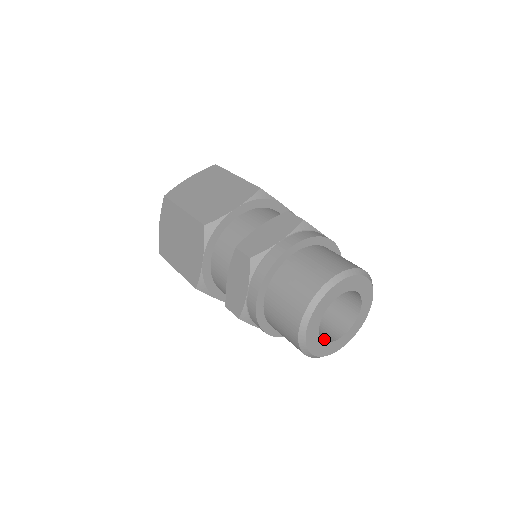
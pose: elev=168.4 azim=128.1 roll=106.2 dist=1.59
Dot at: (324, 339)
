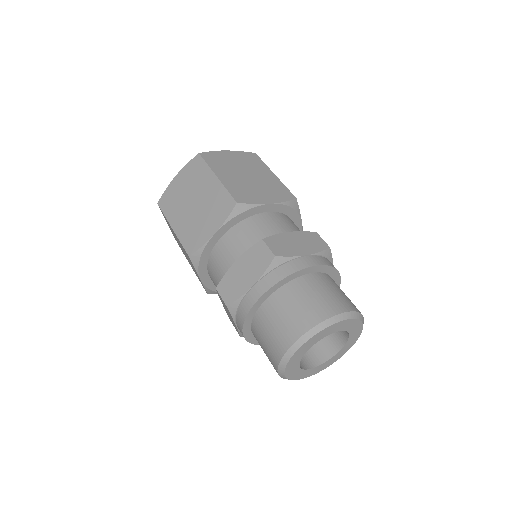
Dot at: occluded
